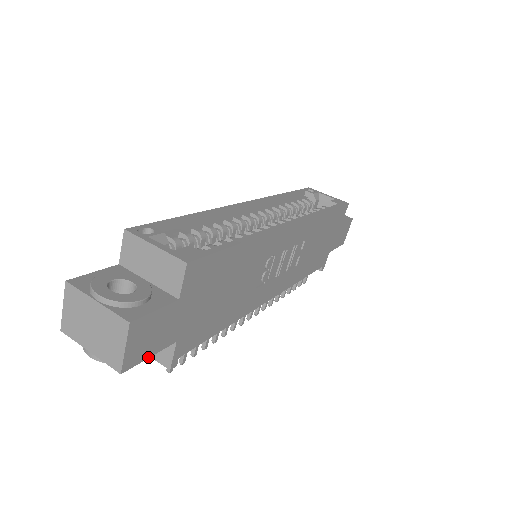
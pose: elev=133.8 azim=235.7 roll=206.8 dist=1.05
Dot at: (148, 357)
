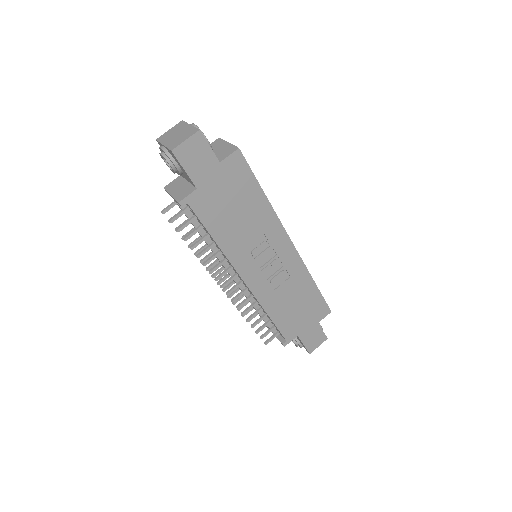
Dot at: (184, 168)
